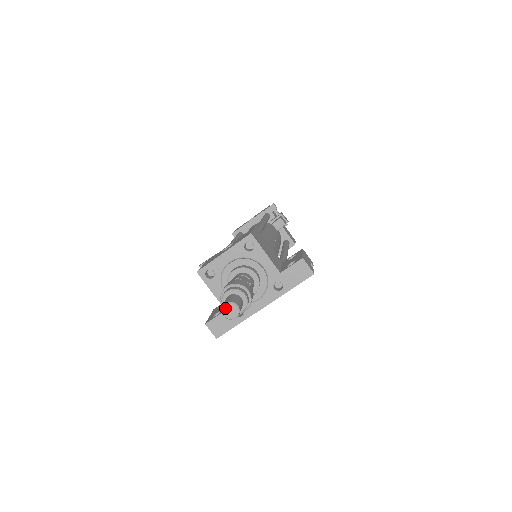
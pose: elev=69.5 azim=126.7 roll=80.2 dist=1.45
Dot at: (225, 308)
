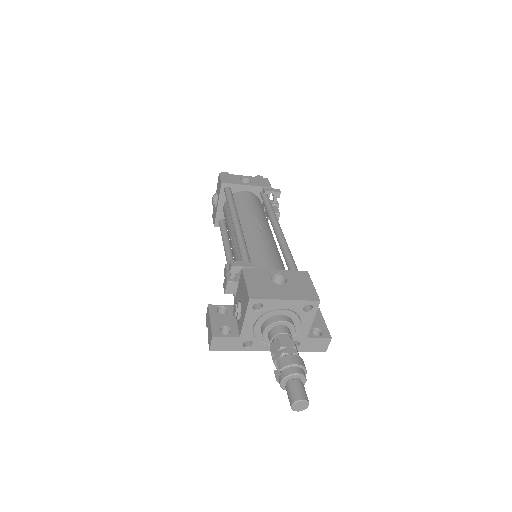
Dot at: (299, 403)
